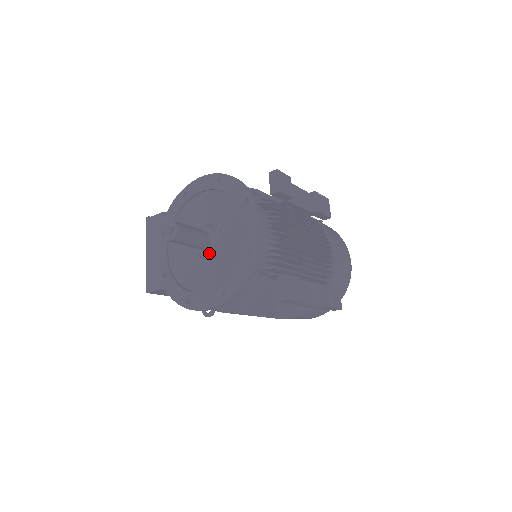
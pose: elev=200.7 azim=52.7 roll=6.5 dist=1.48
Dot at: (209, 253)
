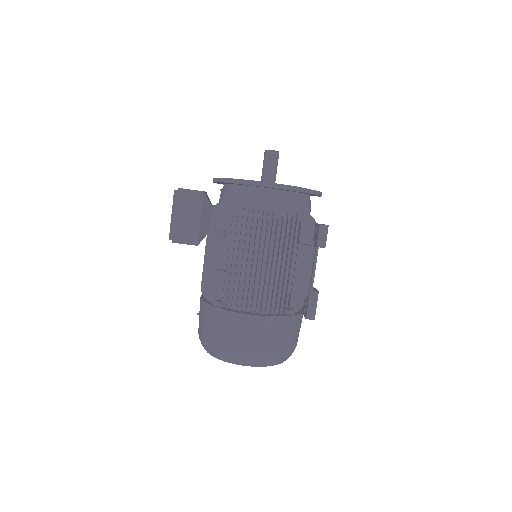
Dot at: occluded
